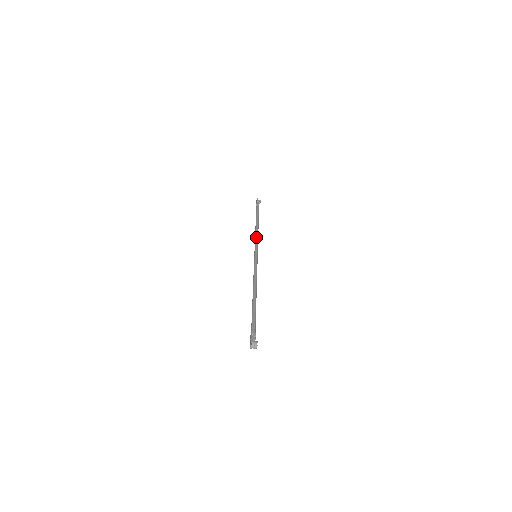
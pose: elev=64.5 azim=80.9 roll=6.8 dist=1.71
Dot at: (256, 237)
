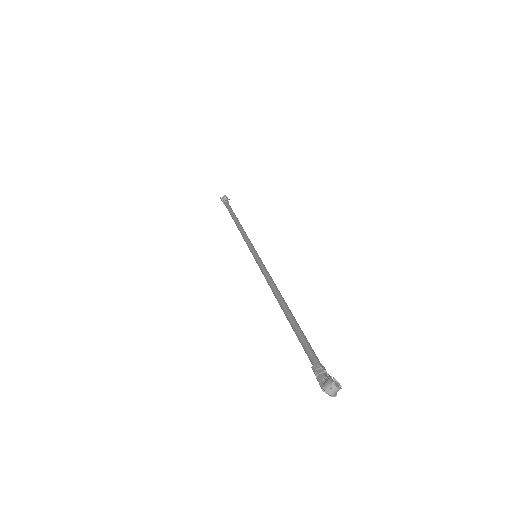
Dot at: (242, 236)
